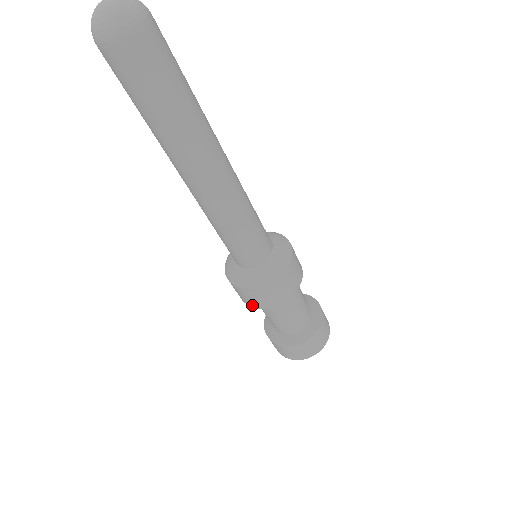
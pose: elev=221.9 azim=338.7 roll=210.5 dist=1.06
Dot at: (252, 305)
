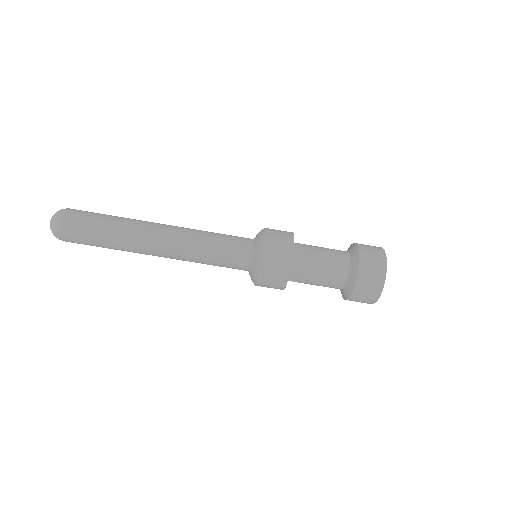
Dot at: (283, 282)
